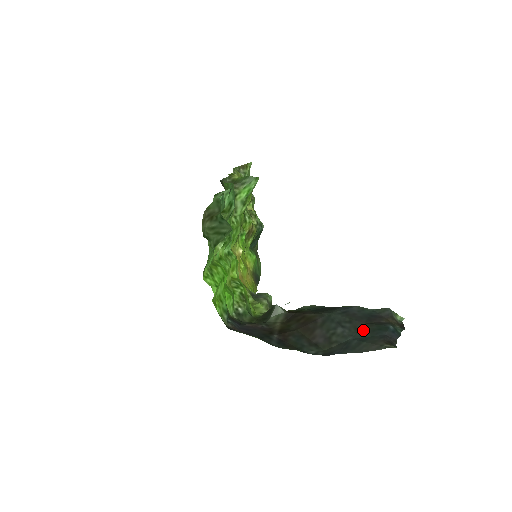
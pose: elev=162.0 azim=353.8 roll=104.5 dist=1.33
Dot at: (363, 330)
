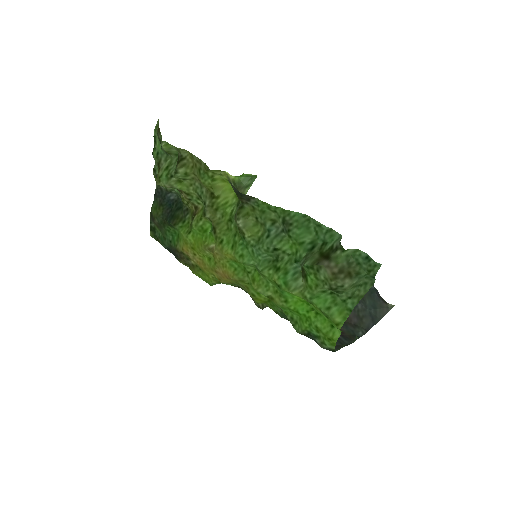
Dot at: (366, 298)
